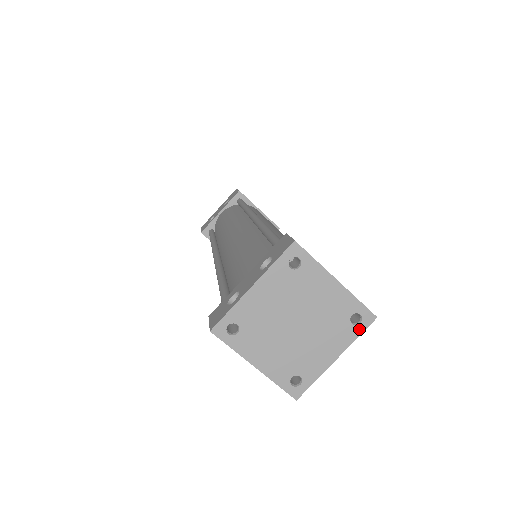
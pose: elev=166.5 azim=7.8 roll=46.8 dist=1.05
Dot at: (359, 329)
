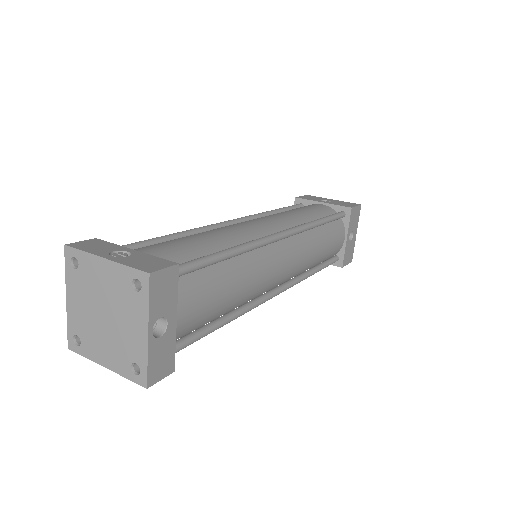
Dot at: (145, 294)
